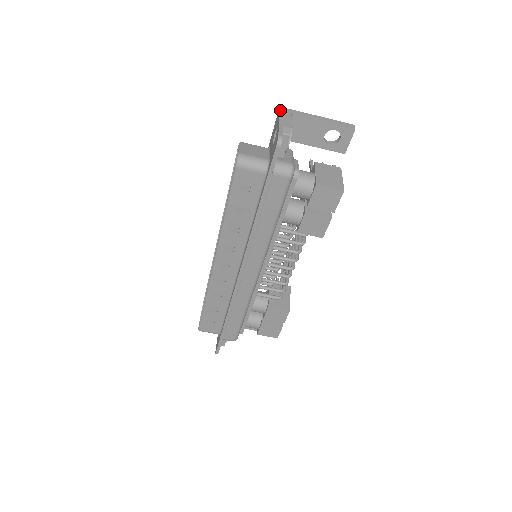
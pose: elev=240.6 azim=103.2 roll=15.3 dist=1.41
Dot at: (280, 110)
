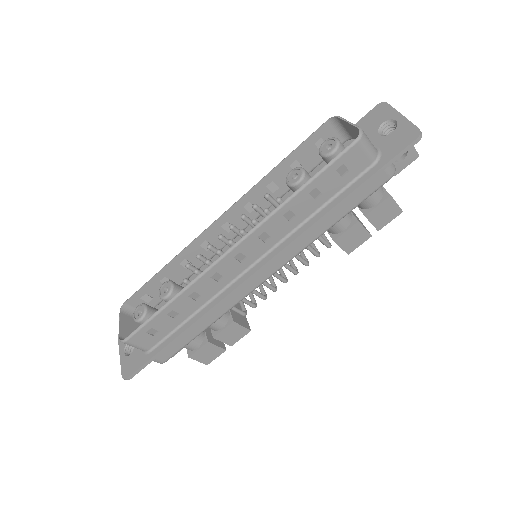
Dot at: occluded
